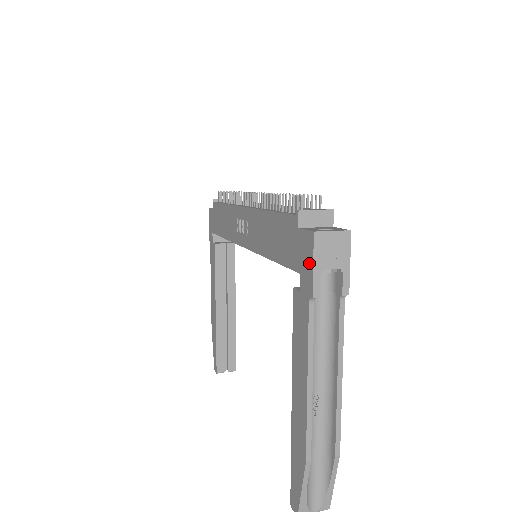
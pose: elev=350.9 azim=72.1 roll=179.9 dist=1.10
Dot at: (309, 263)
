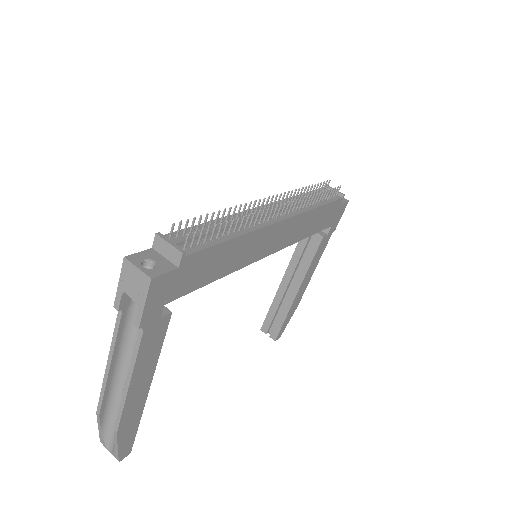
Dot at: occluded
